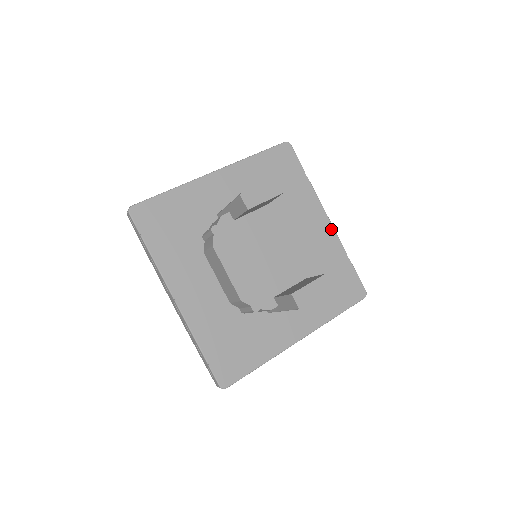
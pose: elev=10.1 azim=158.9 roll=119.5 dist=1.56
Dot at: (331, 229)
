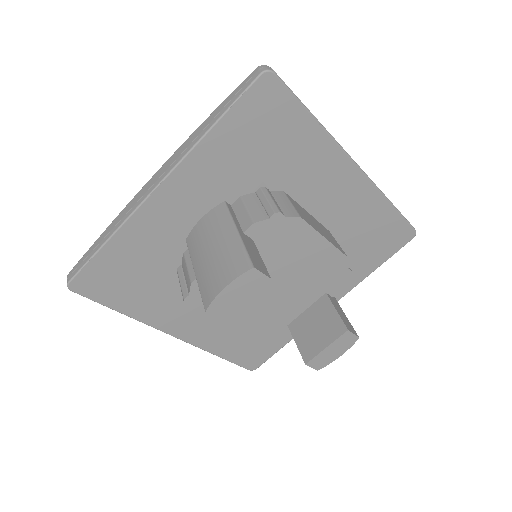
Dot at: (362, 180)
